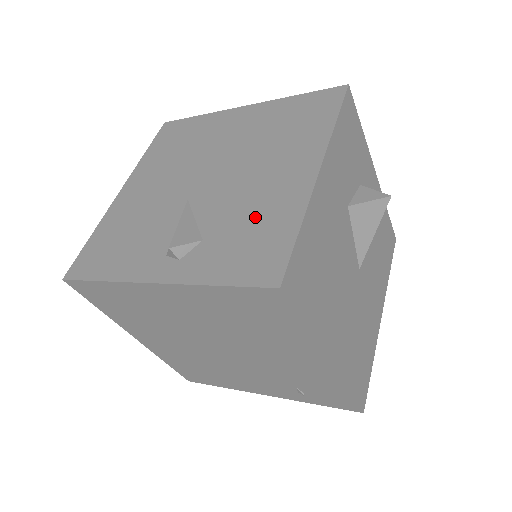
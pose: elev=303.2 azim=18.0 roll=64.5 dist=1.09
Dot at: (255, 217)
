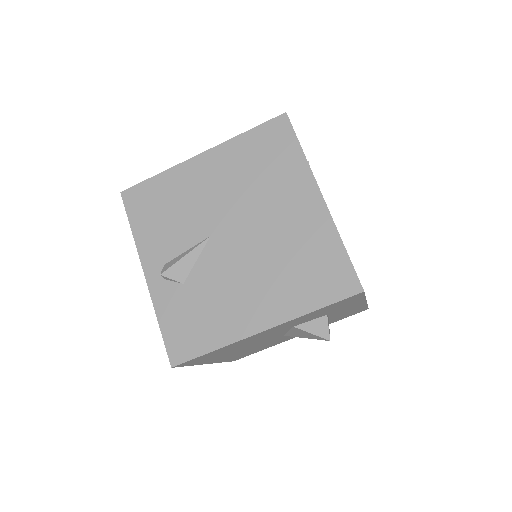
Dot at: (211, 311)
